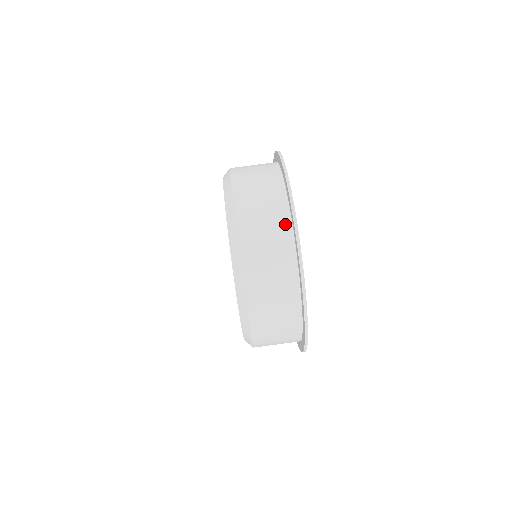
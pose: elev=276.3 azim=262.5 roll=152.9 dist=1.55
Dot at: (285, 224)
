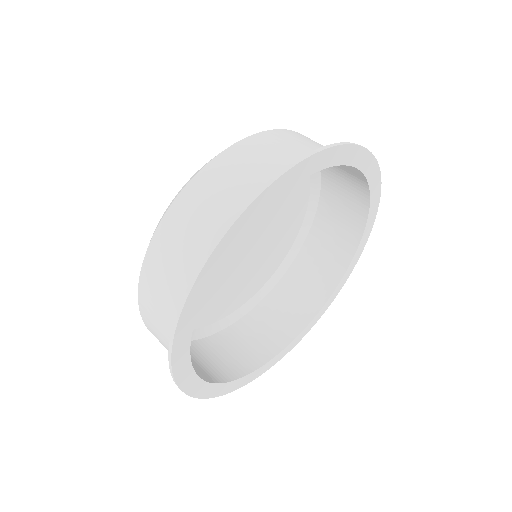
Dot at: occluded
